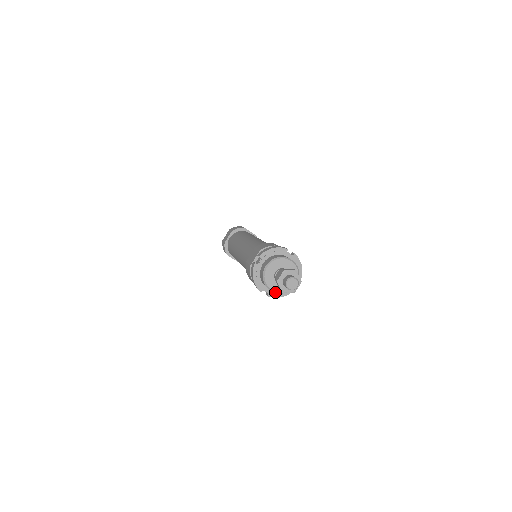
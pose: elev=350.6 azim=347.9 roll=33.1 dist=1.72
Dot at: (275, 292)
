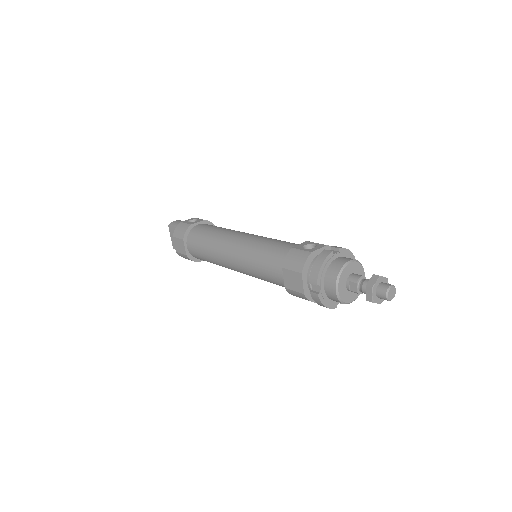
Dot at: (355, 299)
